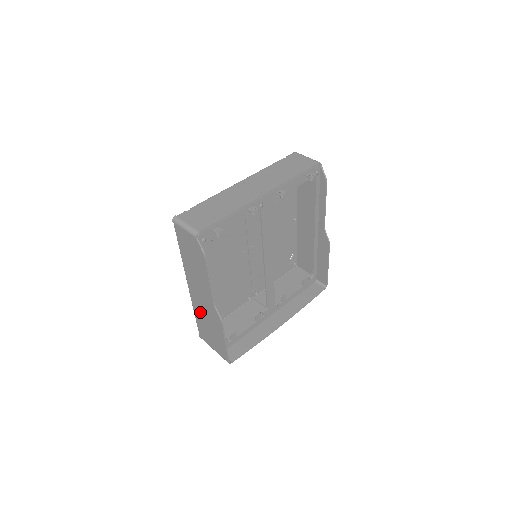
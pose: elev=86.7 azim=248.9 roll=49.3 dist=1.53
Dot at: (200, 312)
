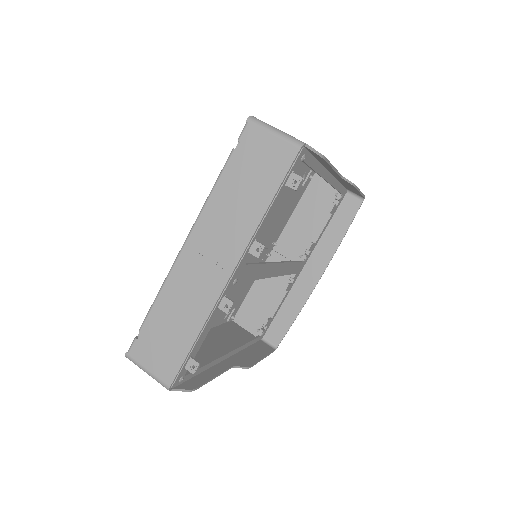
Dot at: (219, 339)
